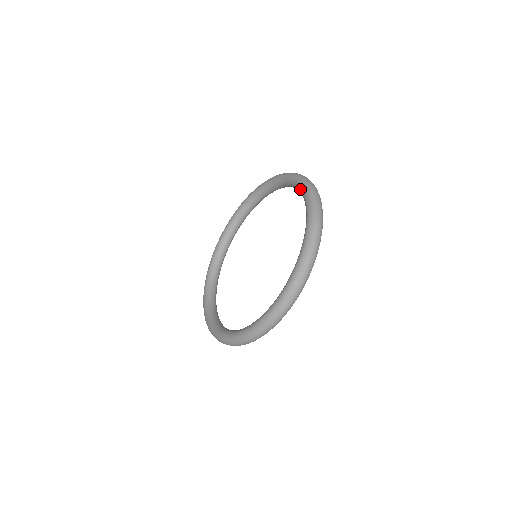
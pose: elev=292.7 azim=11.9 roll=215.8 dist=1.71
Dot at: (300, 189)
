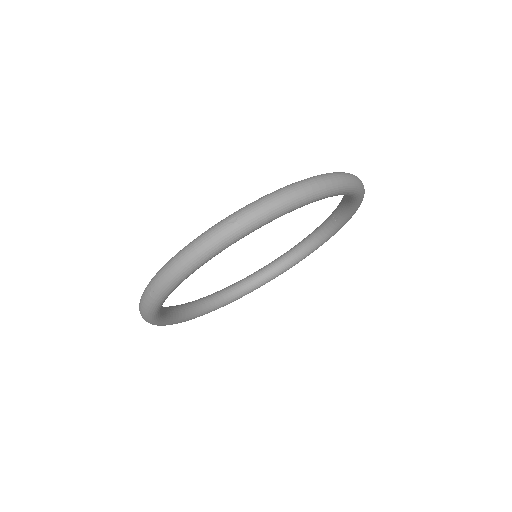
Dot at: occluded
